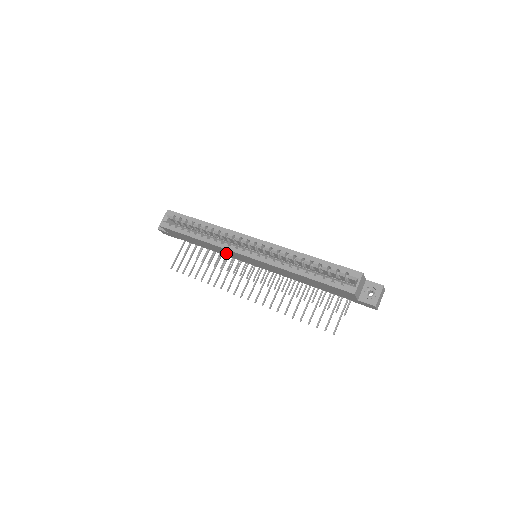
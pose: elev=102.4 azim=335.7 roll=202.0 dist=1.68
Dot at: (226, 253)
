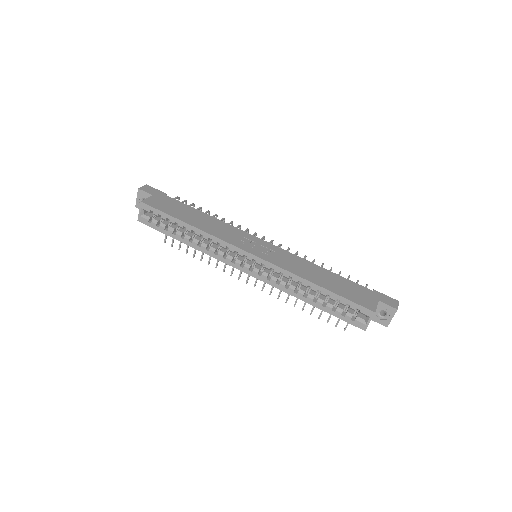
Dot at: occluded
